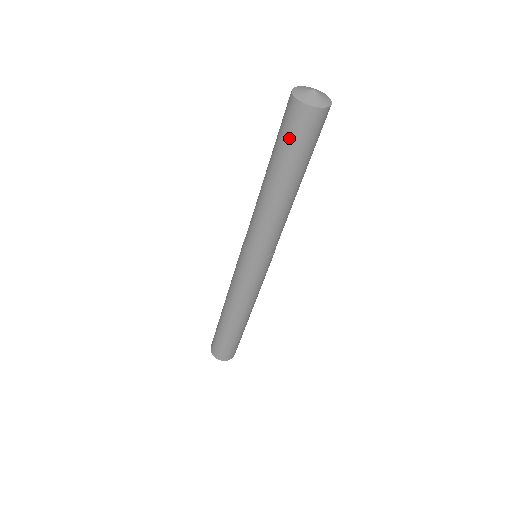
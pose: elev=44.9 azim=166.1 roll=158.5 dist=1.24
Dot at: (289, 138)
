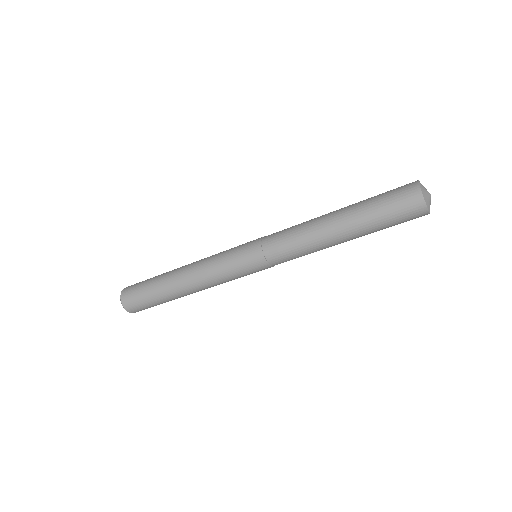
Dot at: (385, 197)
